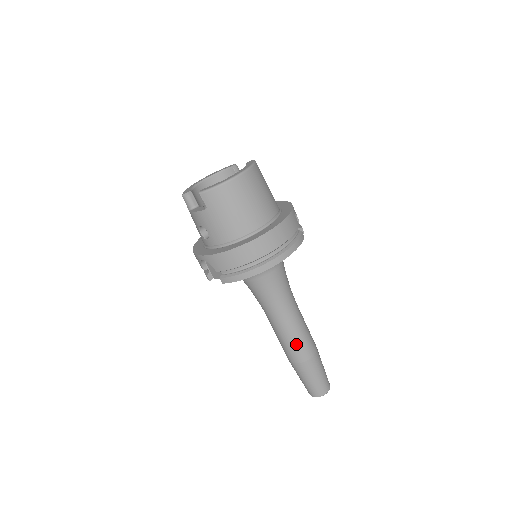
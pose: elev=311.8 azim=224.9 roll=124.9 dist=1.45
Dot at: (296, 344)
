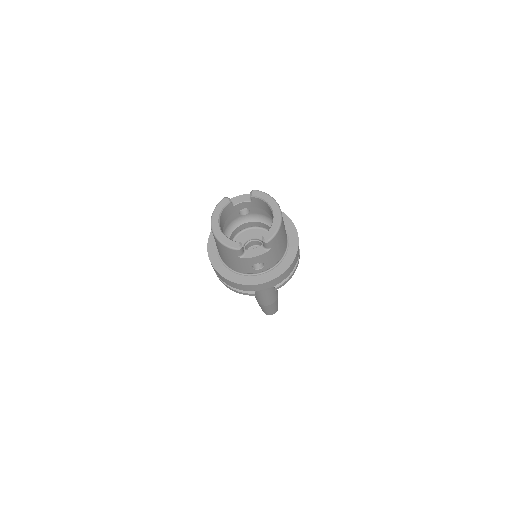
Dot at: (276, 292)
